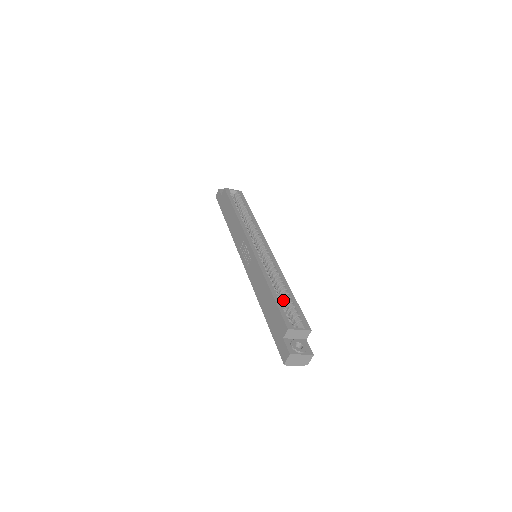
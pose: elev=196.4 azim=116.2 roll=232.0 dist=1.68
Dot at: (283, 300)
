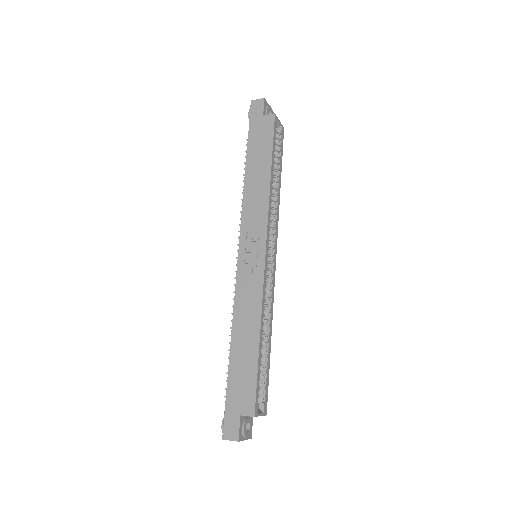
Dot at: occluded
